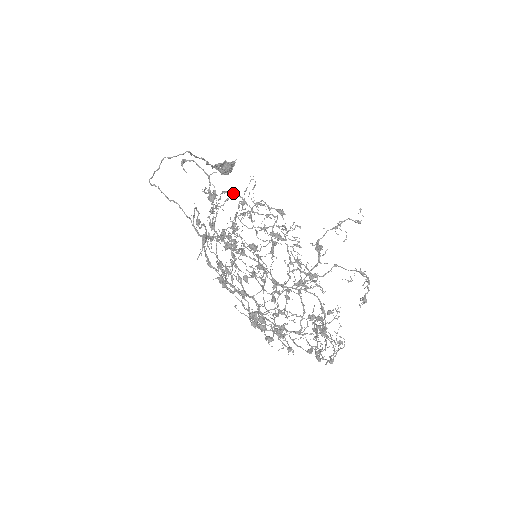
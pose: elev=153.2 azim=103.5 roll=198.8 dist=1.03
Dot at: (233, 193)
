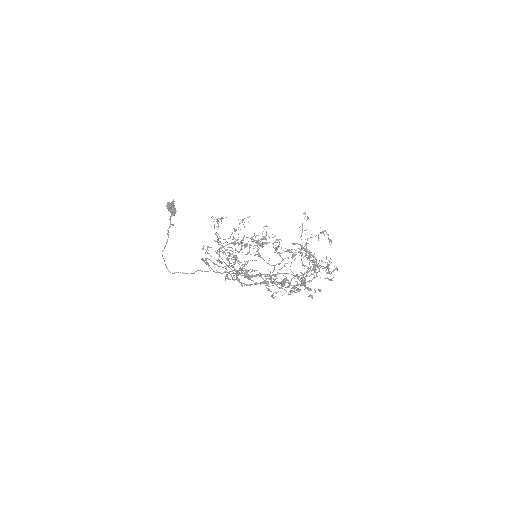
Dot at: occluded
